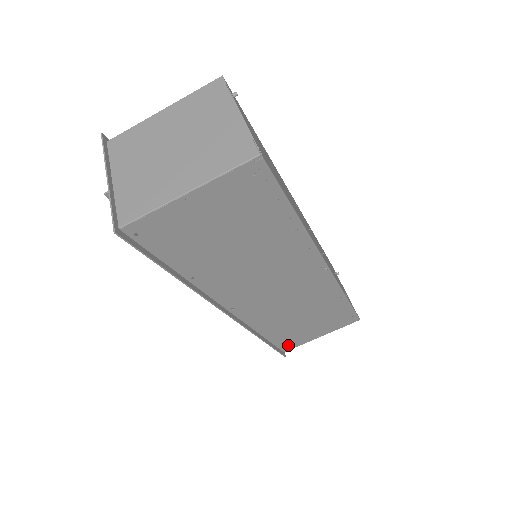
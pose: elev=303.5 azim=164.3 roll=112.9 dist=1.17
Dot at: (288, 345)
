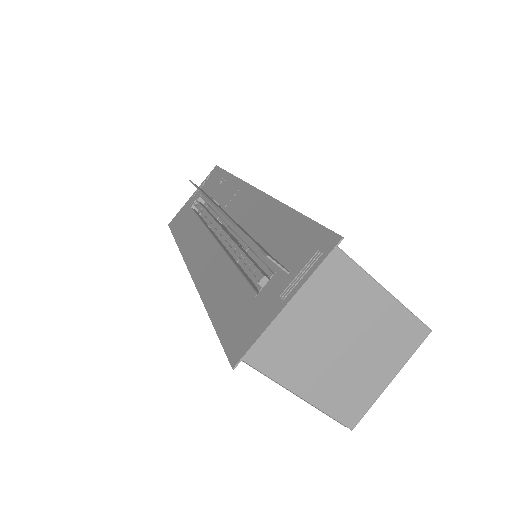
Dot at: occluded
